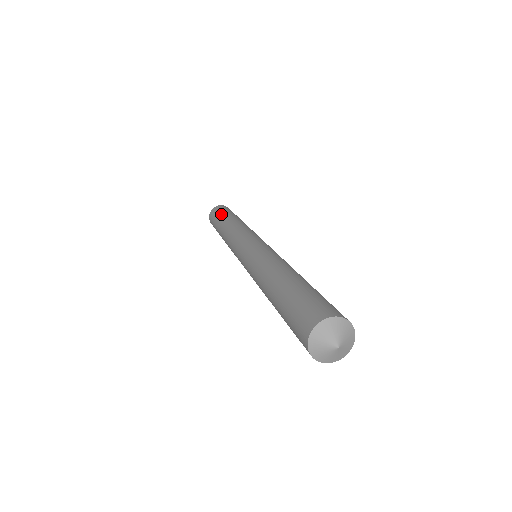
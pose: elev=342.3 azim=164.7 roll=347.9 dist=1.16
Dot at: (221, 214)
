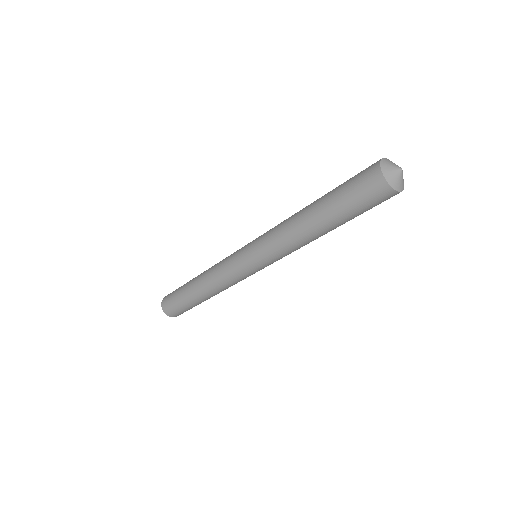
Dot at: occluded
